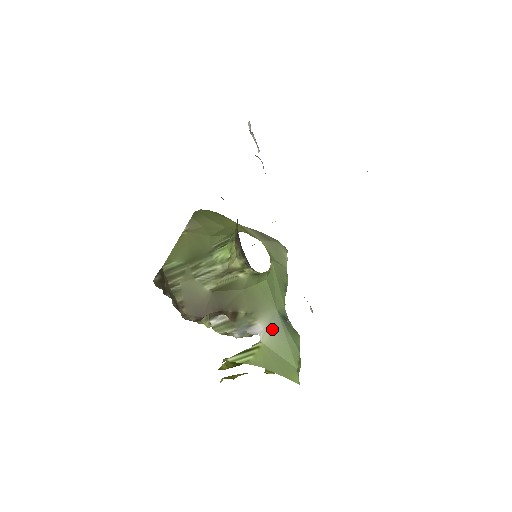
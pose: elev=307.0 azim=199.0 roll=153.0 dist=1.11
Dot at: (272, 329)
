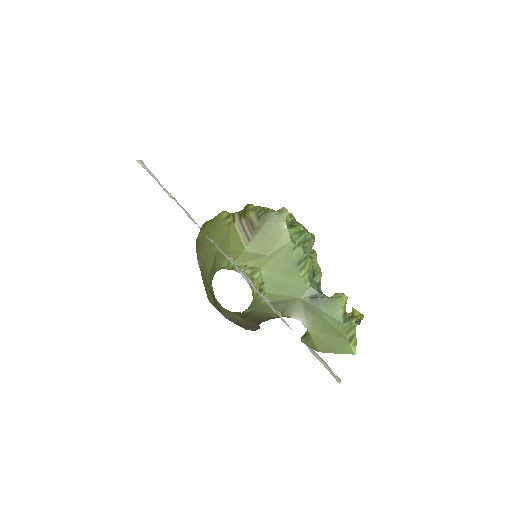
Dot at: (308, 316)
